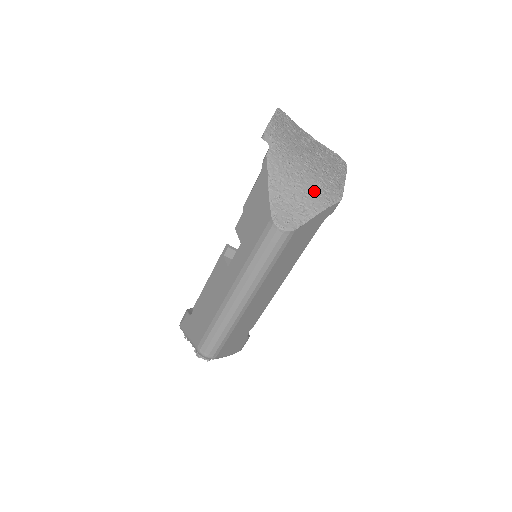
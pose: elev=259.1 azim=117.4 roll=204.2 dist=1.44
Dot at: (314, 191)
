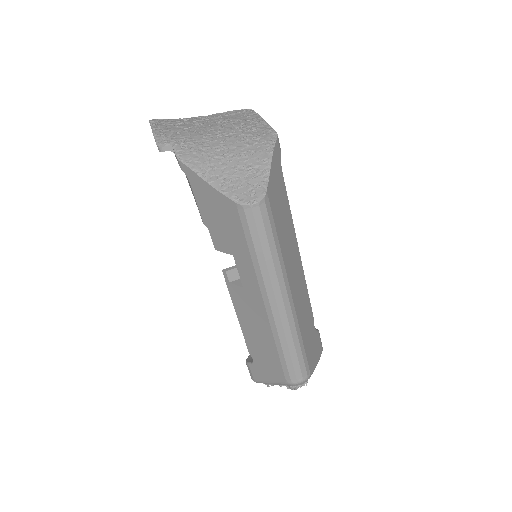
Dot at: (248, 149)
